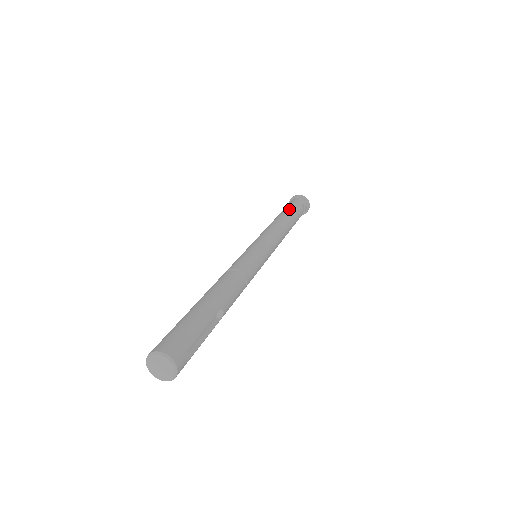
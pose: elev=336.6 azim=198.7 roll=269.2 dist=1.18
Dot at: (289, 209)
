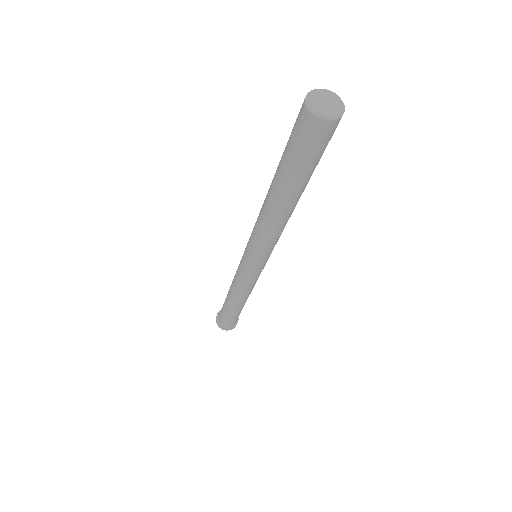
Dot at: occluded
